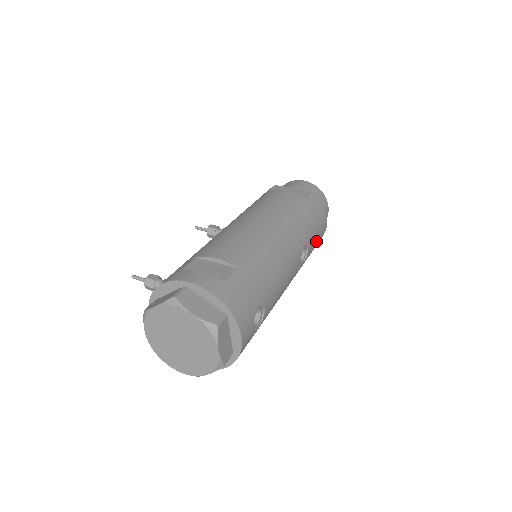
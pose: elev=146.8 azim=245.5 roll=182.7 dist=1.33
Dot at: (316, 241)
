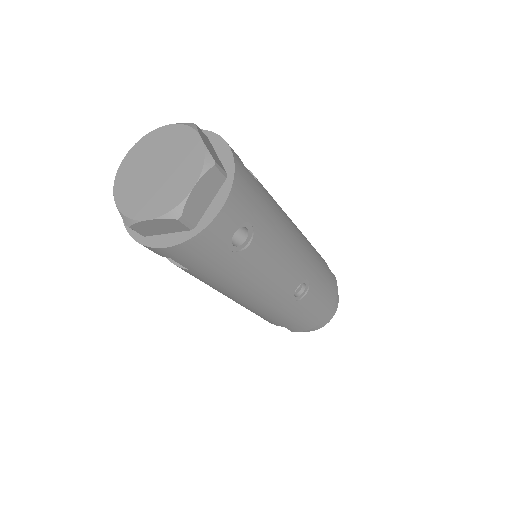
Dot at: (314, 307)
